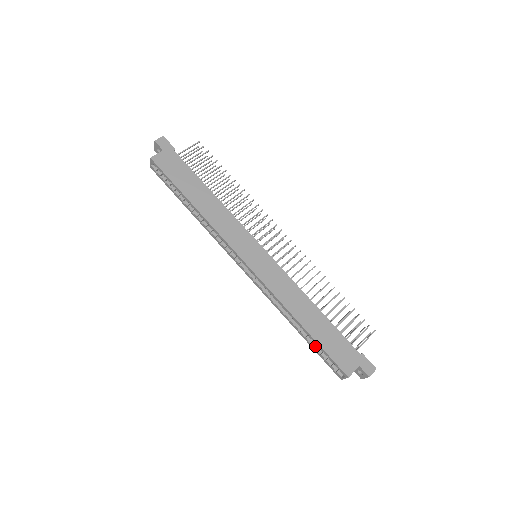
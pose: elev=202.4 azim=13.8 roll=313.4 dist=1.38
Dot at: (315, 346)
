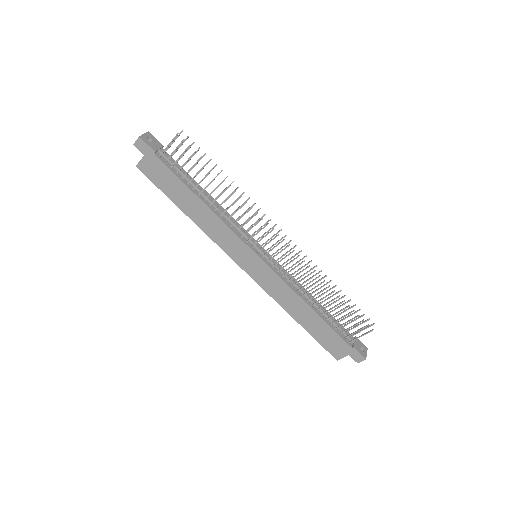
Dot at: occluded
